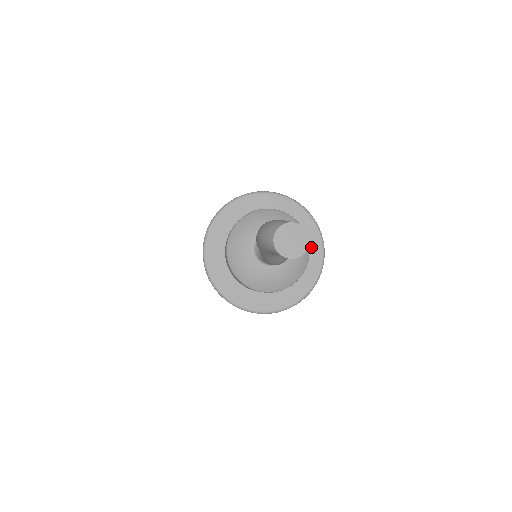
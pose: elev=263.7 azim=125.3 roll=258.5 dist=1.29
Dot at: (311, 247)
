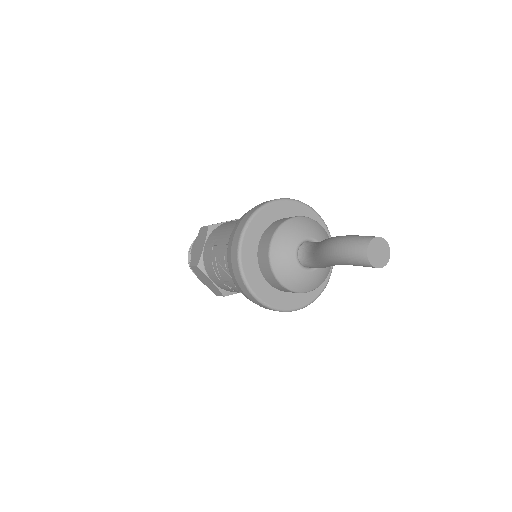
Dot at: occluded
